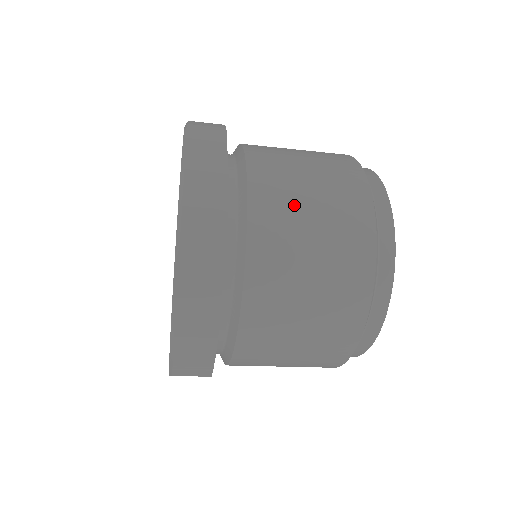
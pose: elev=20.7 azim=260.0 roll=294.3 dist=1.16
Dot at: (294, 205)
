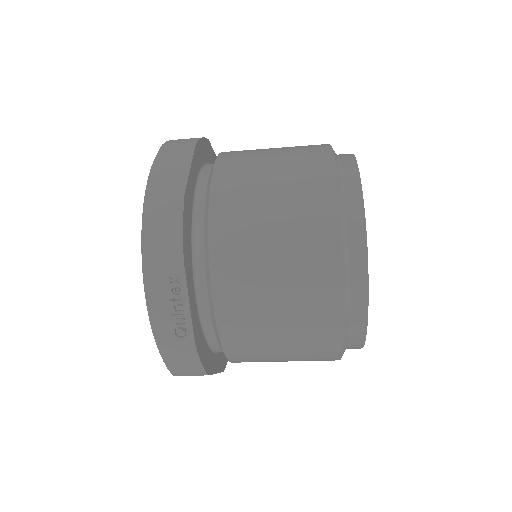
Dot at: occluded
